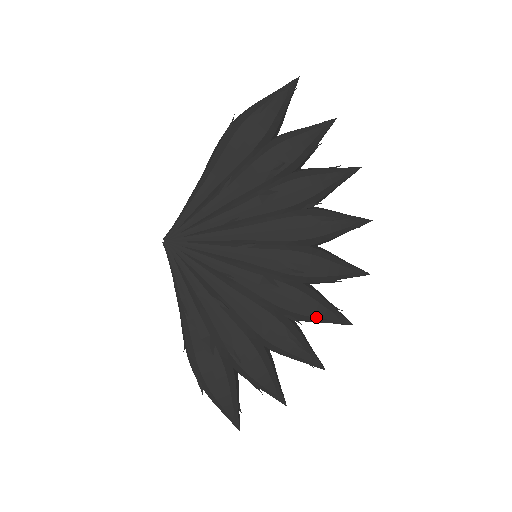
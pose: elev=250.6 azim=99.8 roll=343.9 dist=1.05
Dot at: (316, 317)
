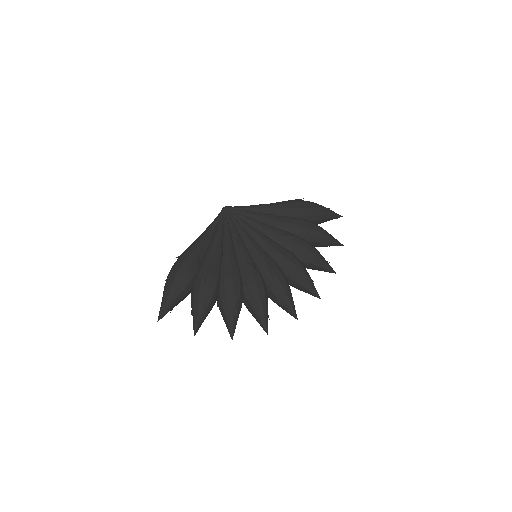
Dot at: (257, 305)
